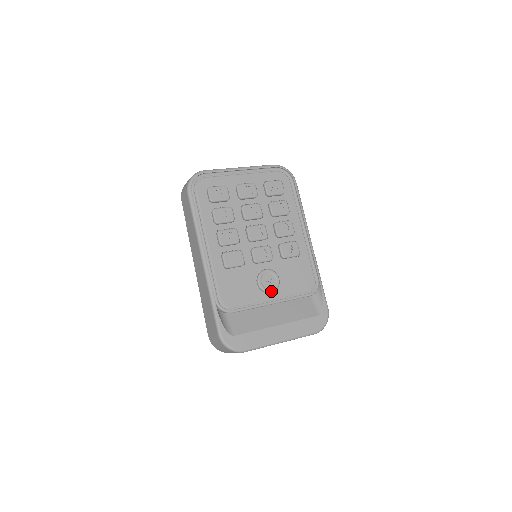
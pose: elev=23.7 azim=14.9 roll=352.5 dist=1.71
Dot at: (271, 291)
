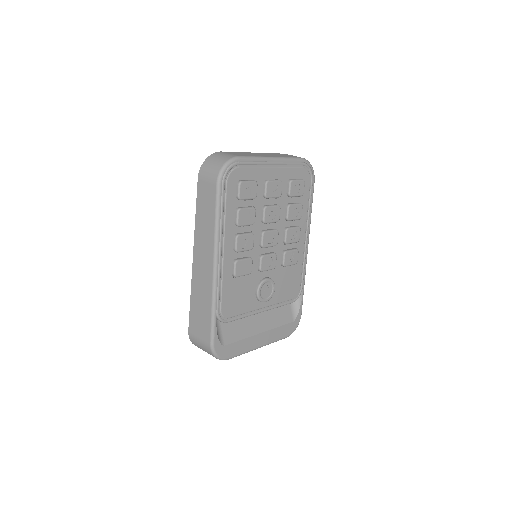
Dot at: (266, 301)
